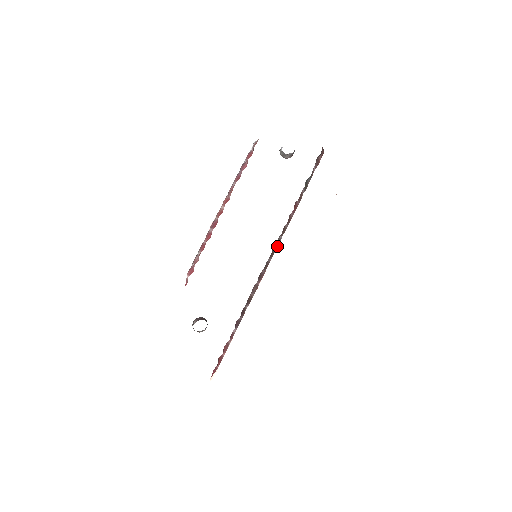
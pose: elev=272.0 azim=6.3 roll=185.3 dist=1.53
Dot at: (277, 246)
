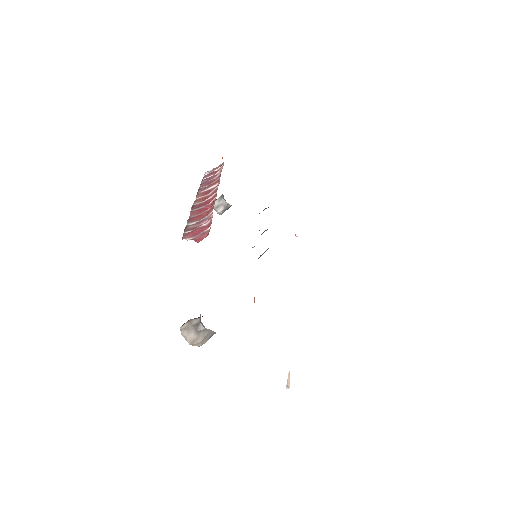
Dot at: occluded
